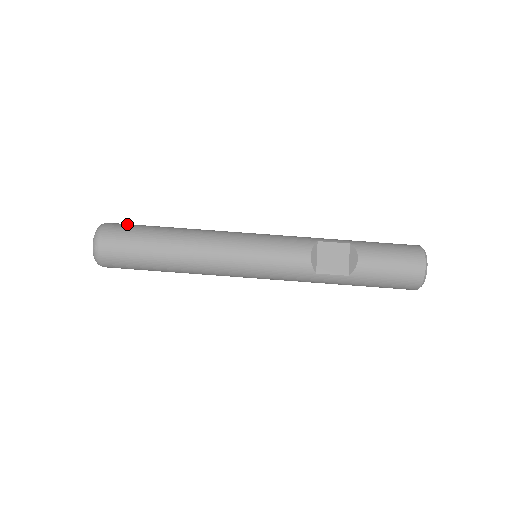
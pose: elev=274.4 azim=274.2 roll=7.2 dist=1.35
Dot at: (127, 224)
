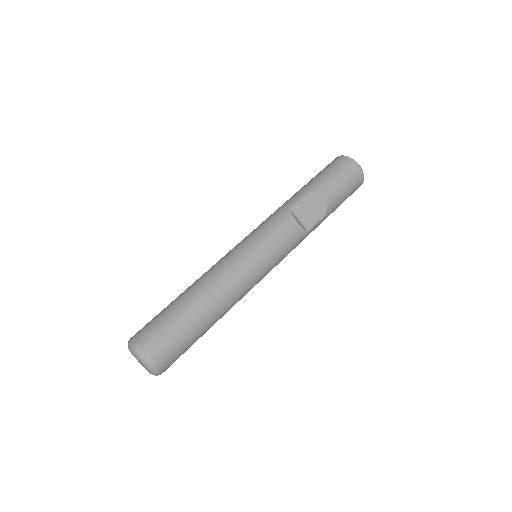
Dot at: (150, 325)
